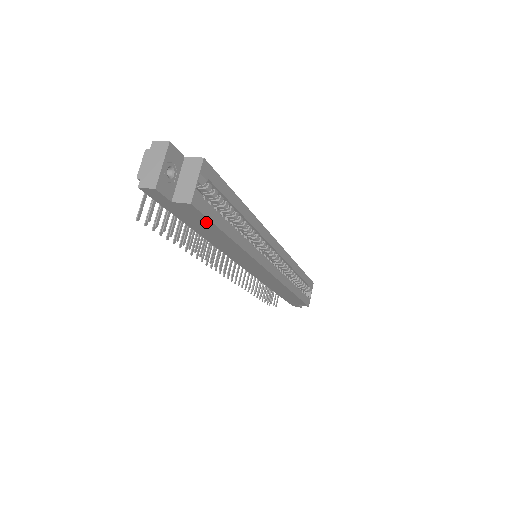
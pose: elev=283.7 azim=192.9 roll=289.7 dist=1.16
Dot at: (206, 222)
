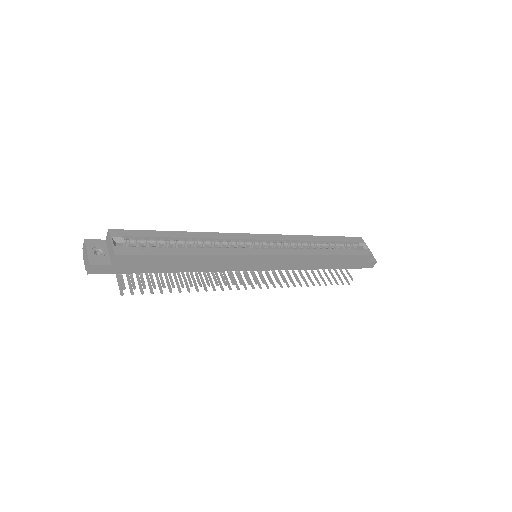
Dot at: (149, 258)
